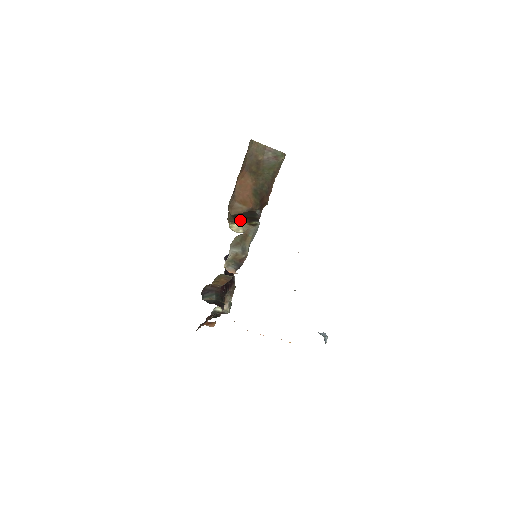
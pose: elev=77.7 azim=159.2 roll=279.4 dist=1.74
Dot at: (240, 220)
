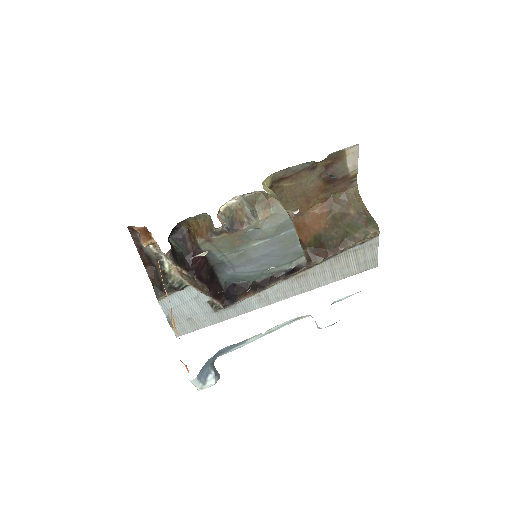
Dot at: occluded
